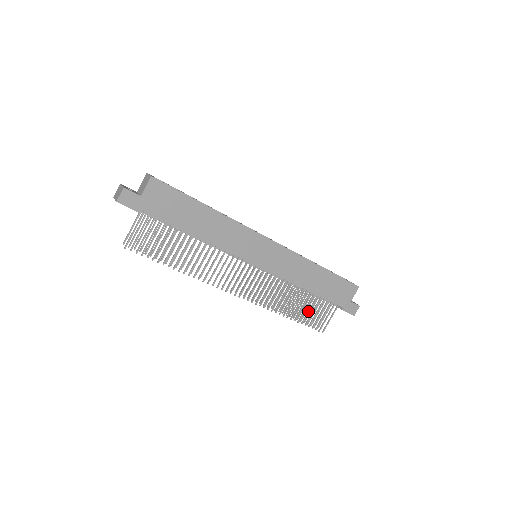
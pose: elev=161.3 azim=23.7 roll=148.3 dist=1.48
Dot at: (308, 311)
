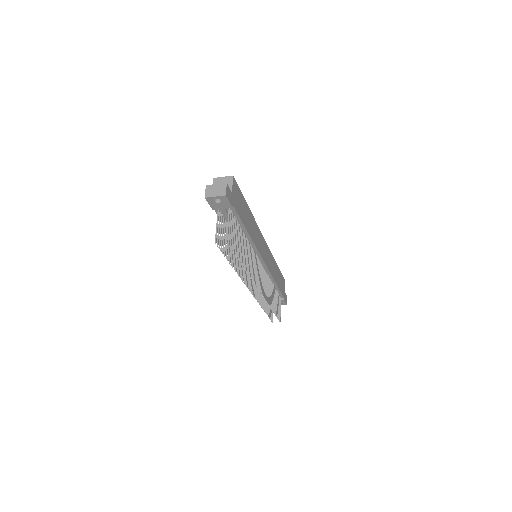
Dot at: (275, 303)
